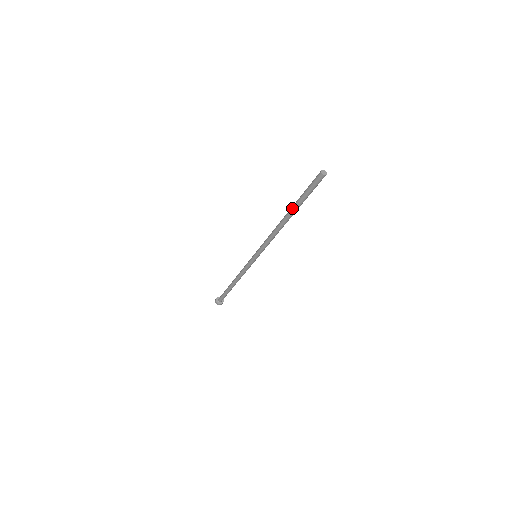
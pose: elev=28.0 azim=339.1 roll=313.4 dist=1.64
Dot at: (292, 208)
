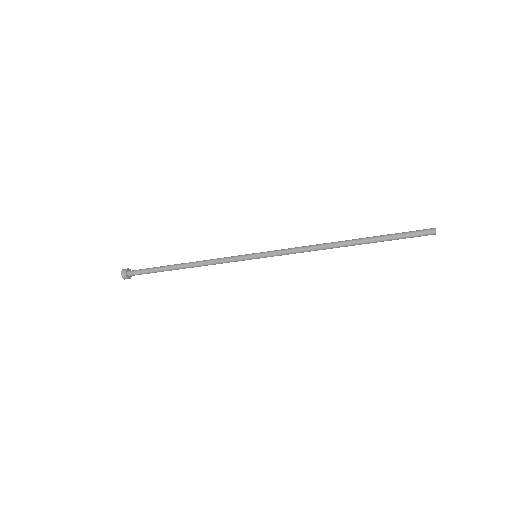
Dot at: (367, 243)
